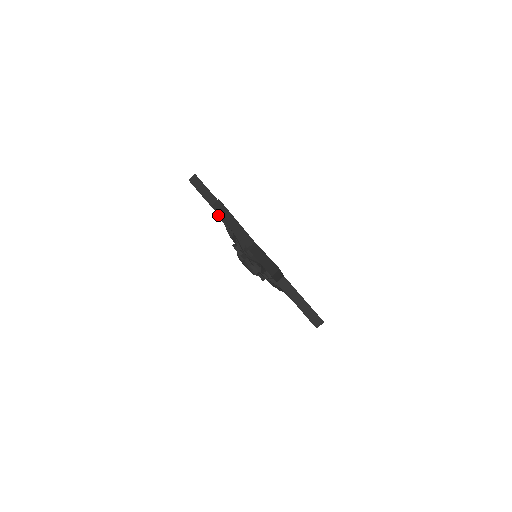
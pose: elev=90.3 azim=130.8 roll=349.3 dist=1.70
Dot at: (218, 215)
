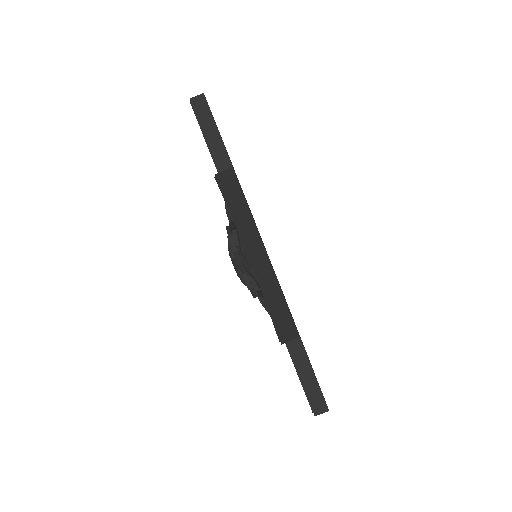
Dot at: occluded
